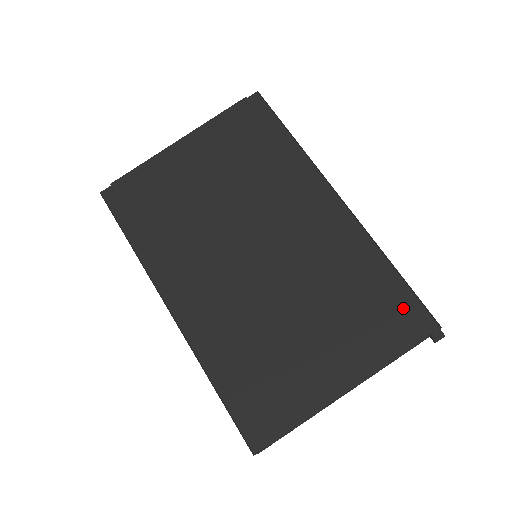
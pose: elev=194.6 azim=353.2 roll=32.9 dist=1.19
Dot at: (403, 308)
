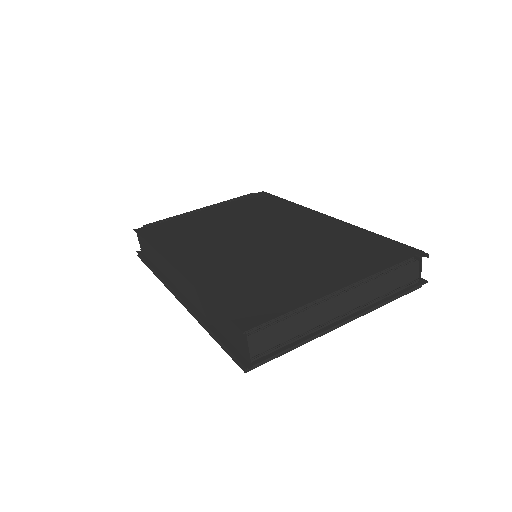
Dot at: (386, 248)
